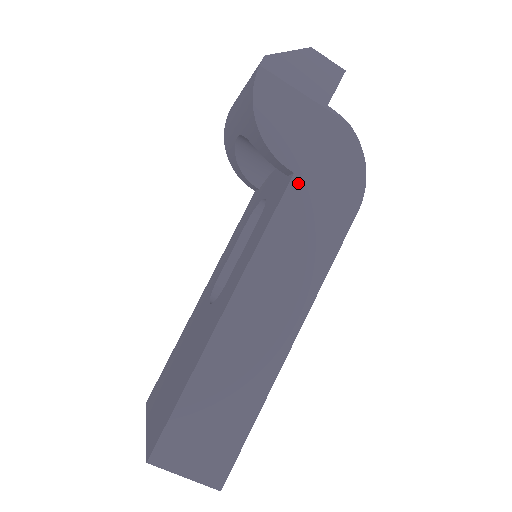
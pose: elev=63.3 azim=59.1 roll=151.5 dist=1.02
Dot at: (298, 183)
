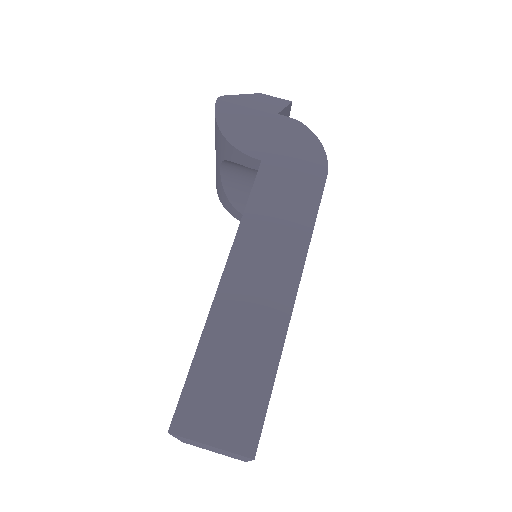
Dot at: (267, 167)
